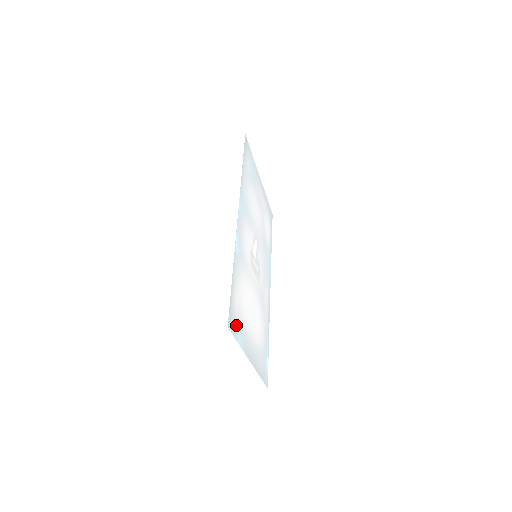
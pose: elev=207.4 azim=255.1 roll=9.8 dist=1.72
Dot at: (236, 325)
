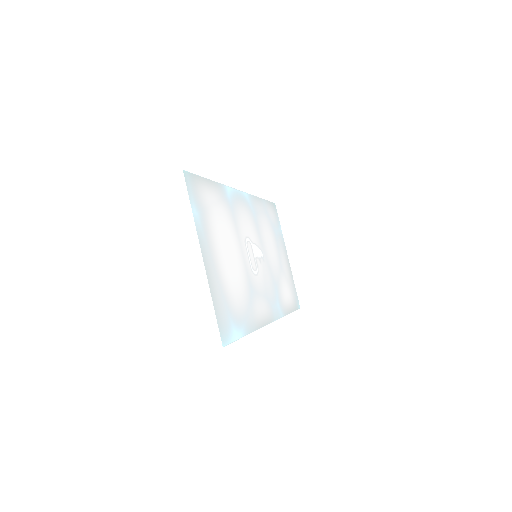
Dot at: (196, 198)
